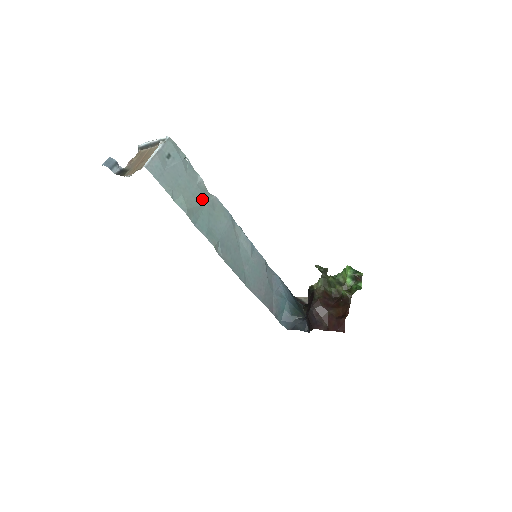
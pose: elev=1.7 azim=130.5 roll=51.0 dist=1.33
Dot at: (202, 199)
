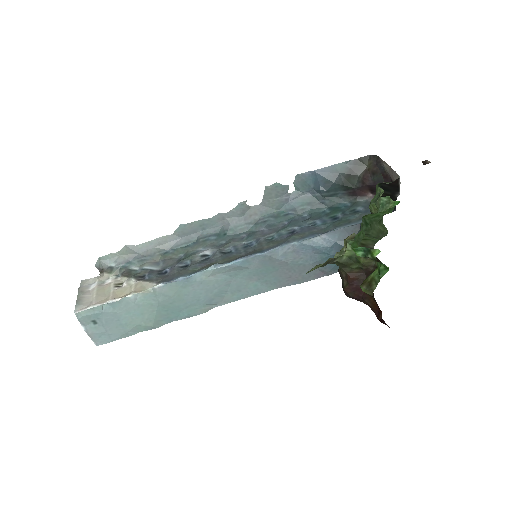
Dot at: (152, 305)
